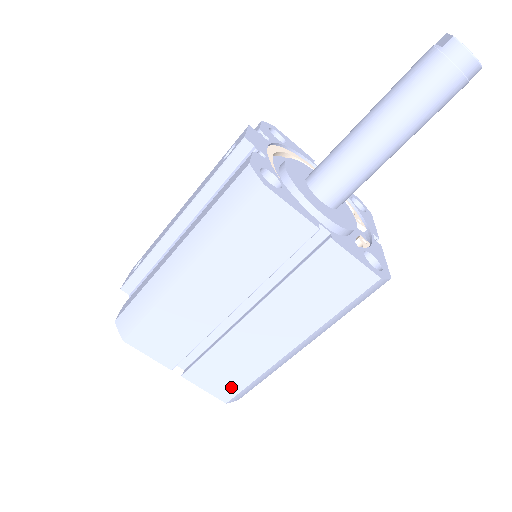
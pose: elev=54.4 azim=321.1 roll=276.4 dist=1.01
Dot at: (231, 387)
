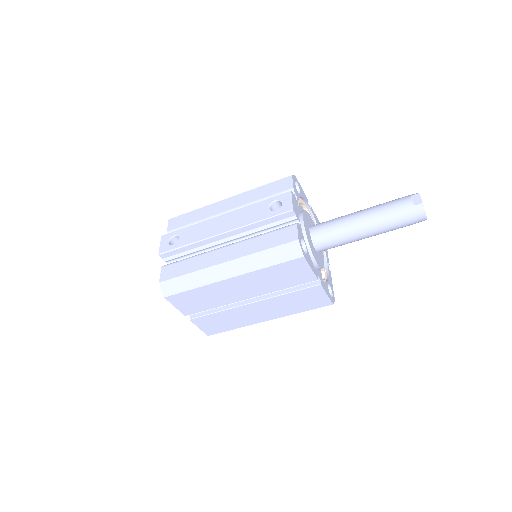
Dot at: (217, 330)
